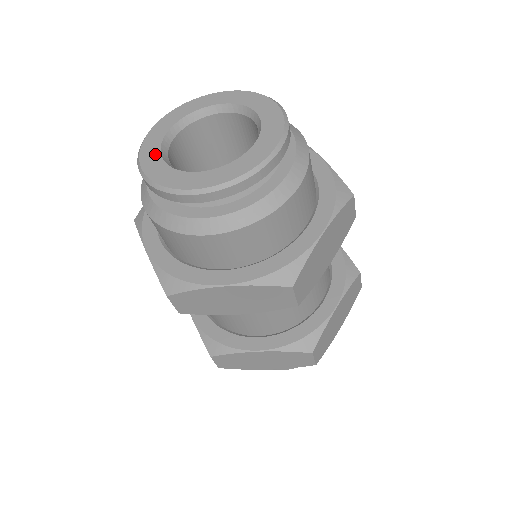
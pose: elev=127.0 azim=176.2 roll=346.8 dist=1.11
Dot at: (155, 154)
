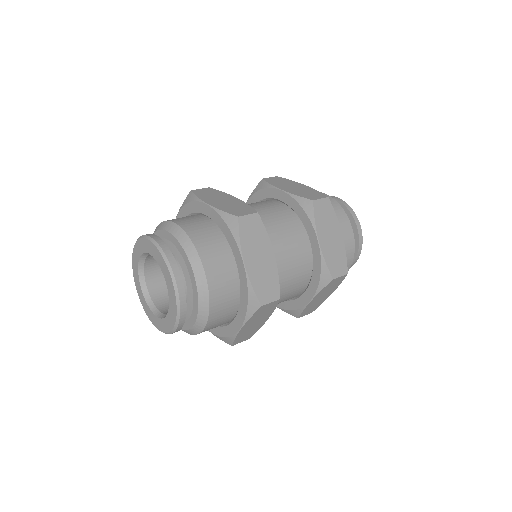
Dot at: (150, 313)
